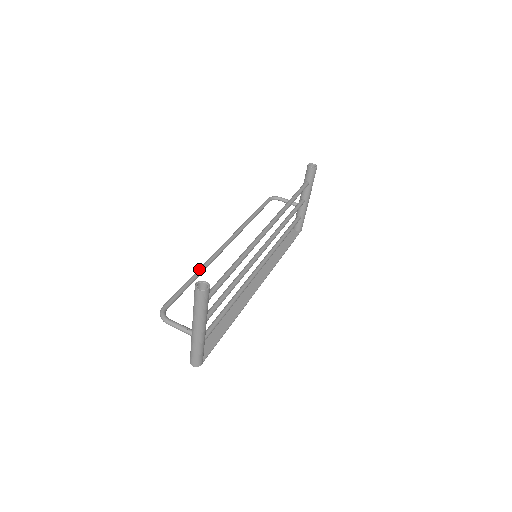
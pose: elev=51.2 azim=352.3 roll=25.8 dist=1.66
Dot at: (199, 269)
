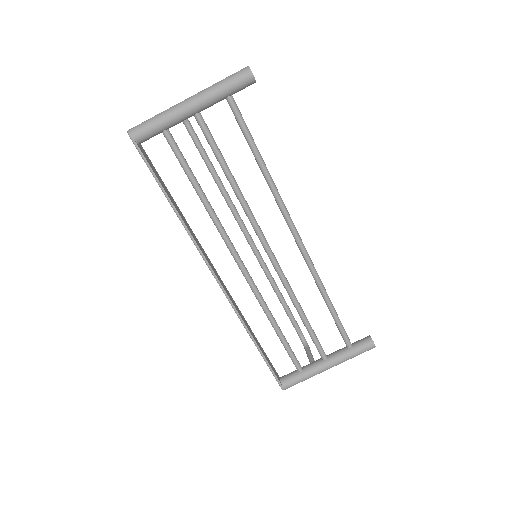
Dot at: occluded
